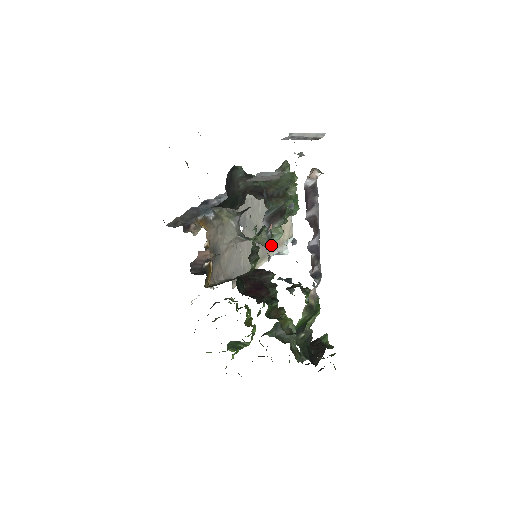
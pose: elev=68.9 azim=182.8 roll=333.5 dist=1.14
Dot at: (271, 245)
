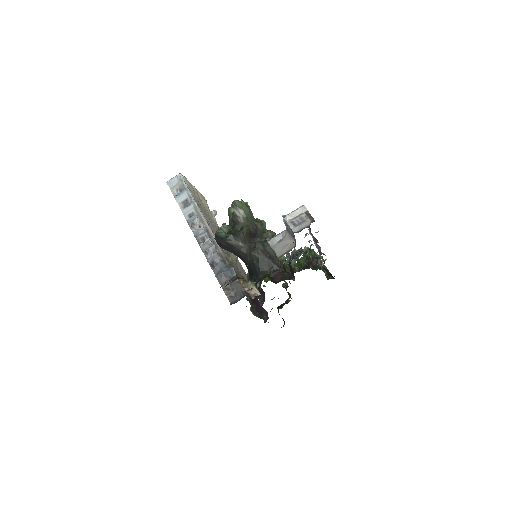
Dot at: occluded
